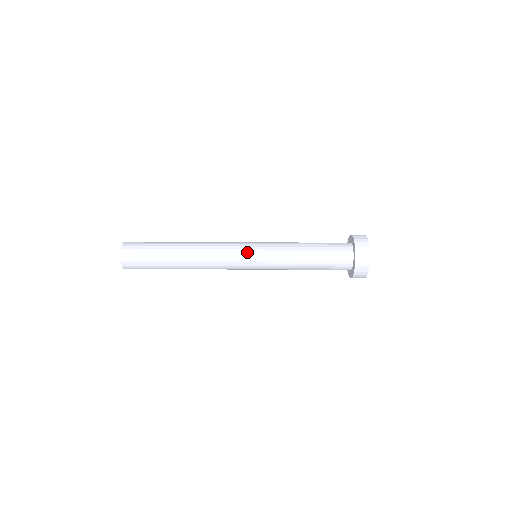
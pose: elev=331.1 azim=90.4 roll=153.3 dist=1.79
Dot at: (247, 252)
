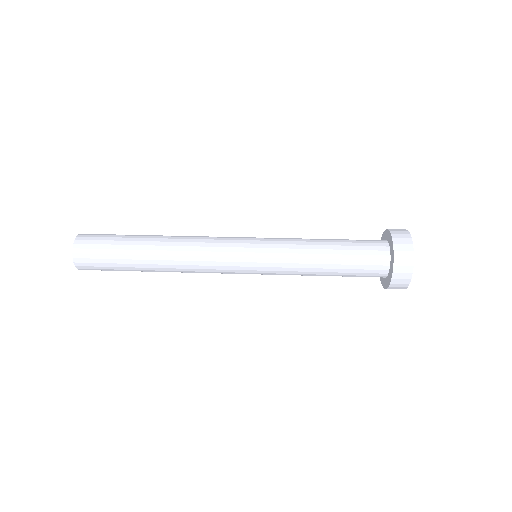
Dot at: (244, 238)
